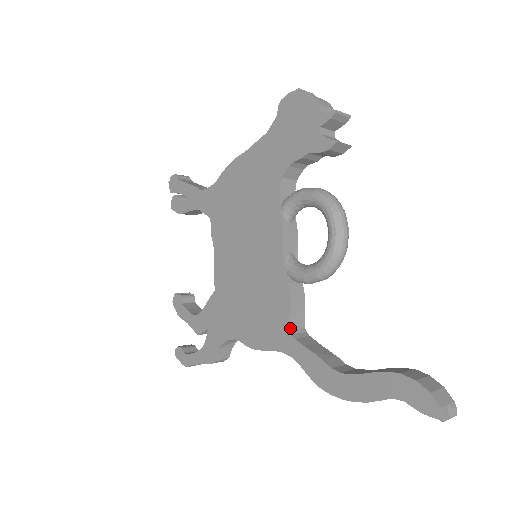
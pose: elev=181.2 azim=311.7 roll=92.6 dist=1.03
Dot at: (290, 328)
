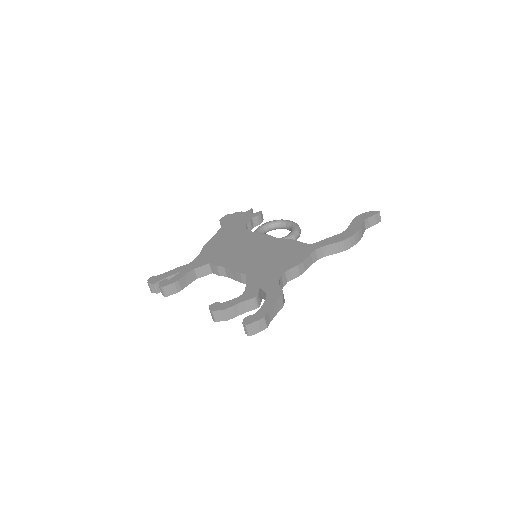
Dot at: (307, 244)
